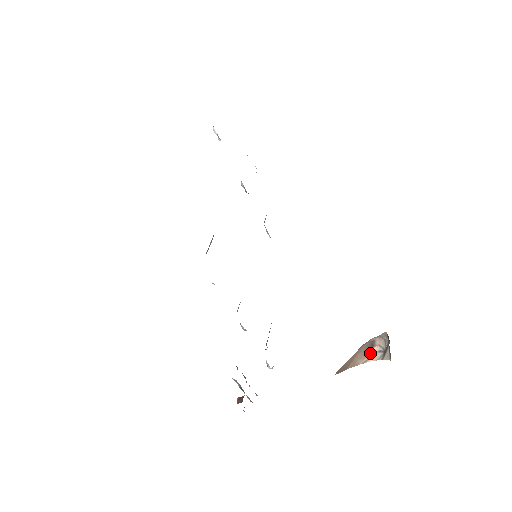
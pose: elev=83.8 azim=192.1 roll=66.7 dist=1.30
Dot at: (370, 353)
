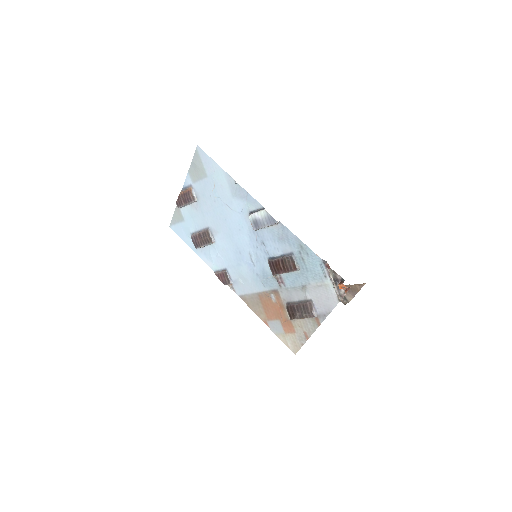
Dot at: occluded
